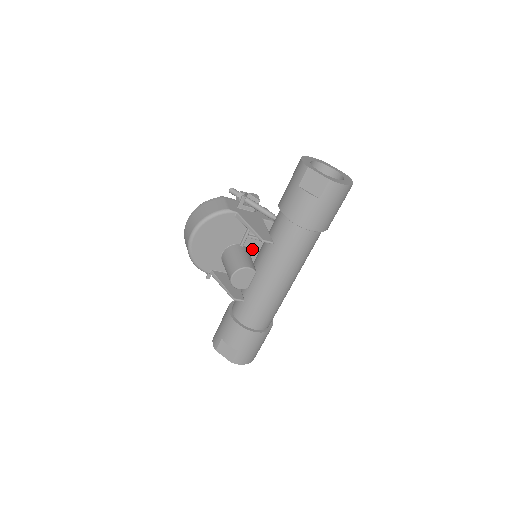
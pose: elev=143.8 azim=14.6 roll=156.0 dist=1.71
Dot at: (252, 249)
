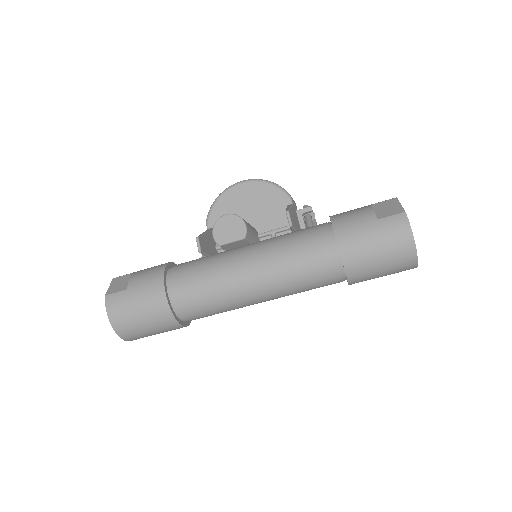
Dot at: occluded
